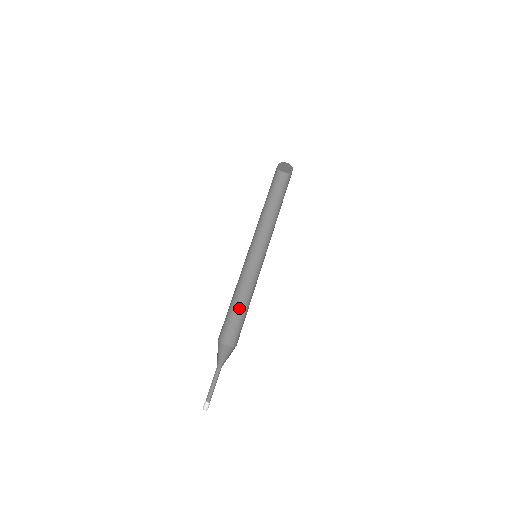
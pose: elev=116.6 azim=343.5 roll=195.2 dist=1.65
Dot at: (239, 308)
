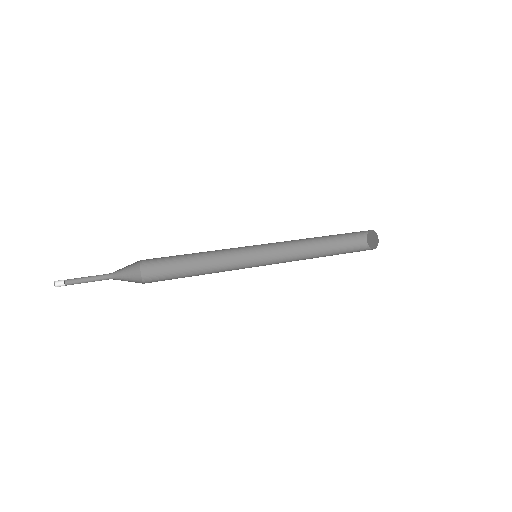
Dot at: (191, 273)
